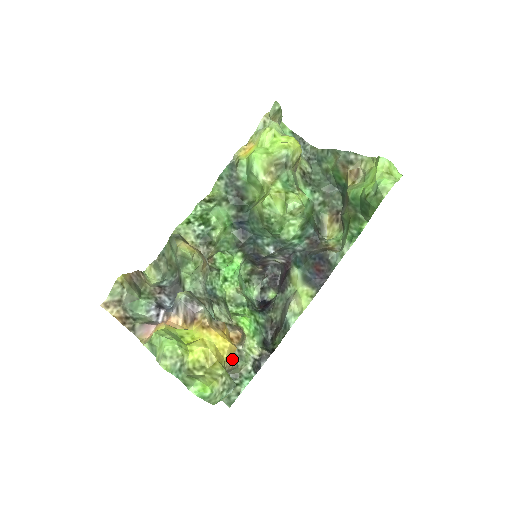
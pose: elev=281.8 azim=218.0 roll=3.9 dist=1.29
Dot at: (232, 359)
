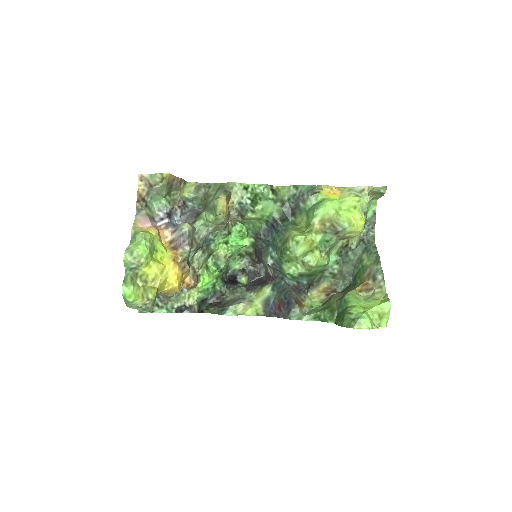
Dot at: occluded
